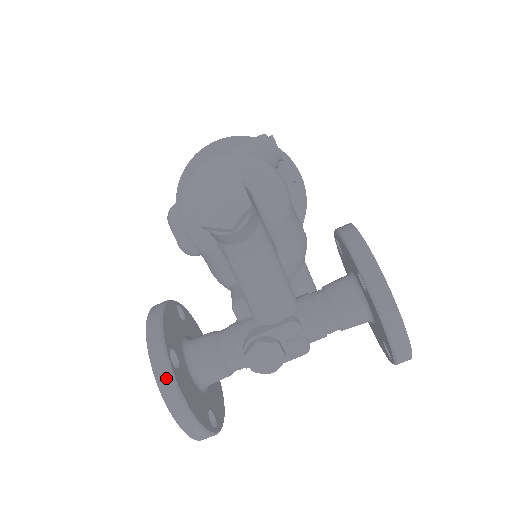
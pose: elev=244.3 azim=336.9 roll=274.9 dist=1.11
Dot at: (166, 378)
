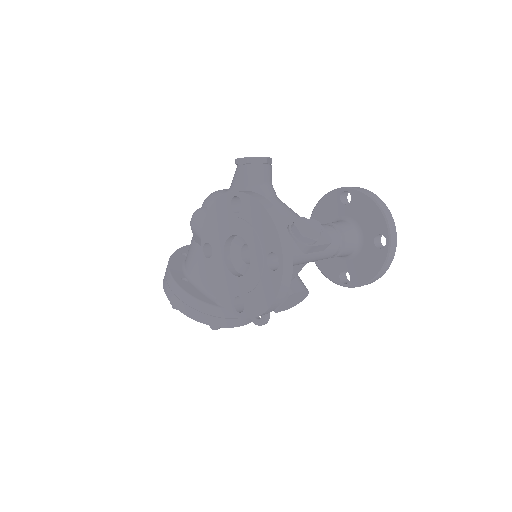
Dot at: (252, 193)
